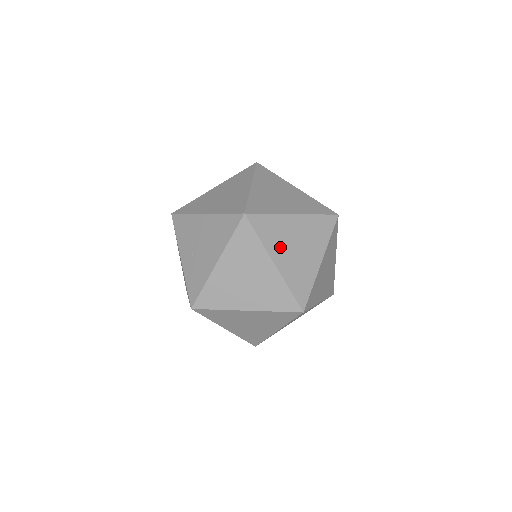
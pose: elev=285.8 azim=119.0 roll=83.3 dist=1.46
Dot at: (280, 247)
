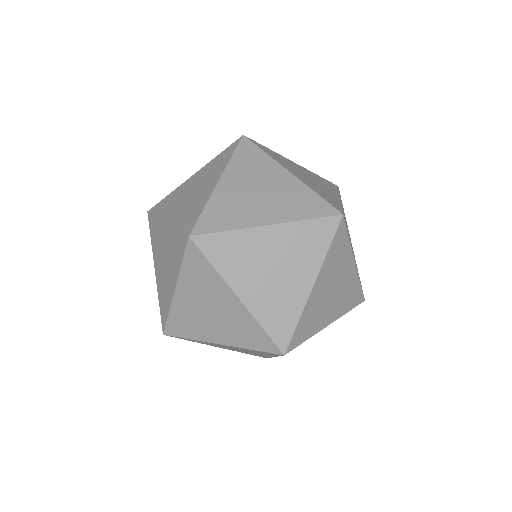
Dot at: (328, 276)
